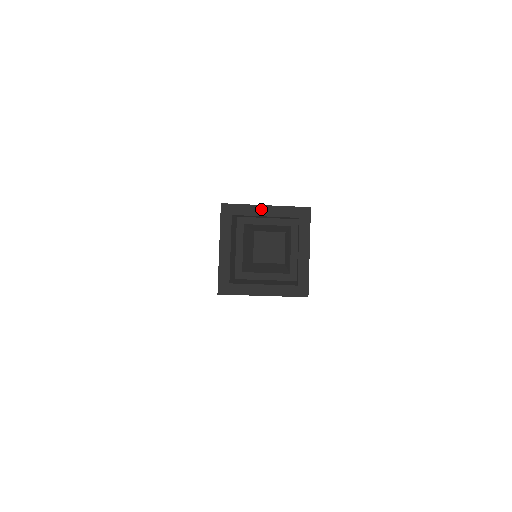
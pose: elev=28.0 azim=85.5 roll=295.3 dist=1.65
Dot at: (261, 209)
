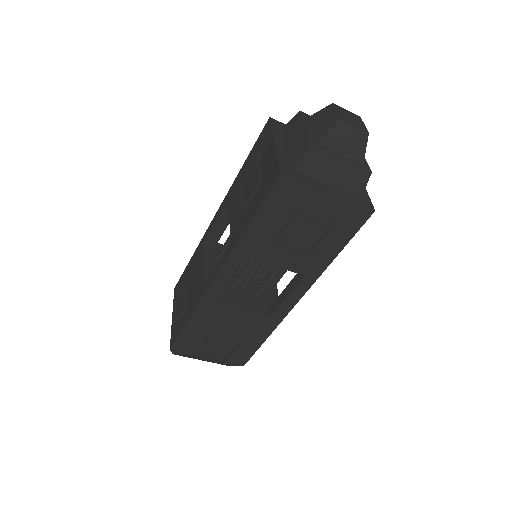
Dot at: occluded
